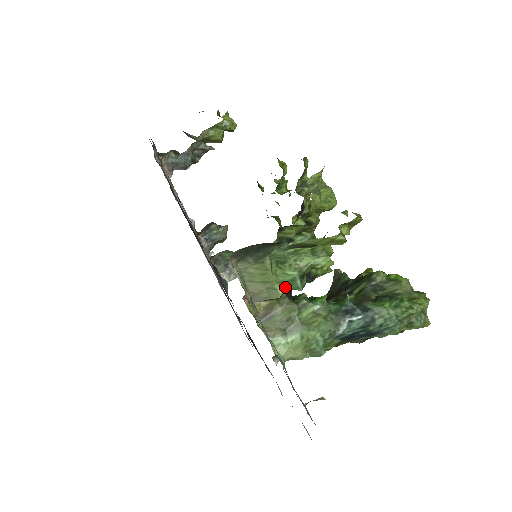
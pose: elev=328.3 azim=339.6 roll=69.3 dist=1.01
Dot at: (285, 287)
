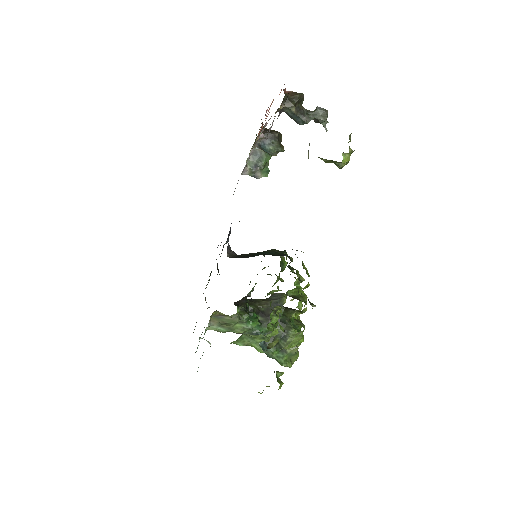
Dot at: occluded
